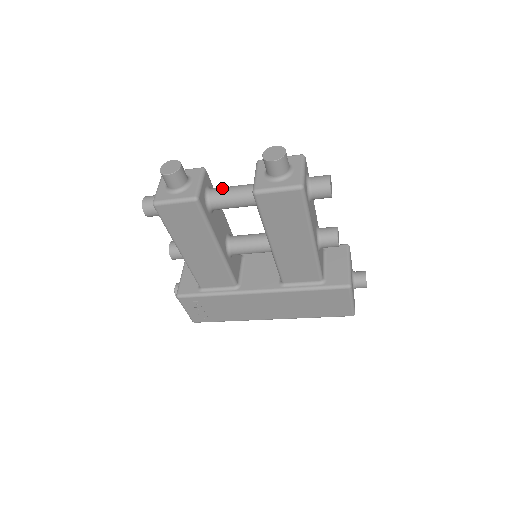
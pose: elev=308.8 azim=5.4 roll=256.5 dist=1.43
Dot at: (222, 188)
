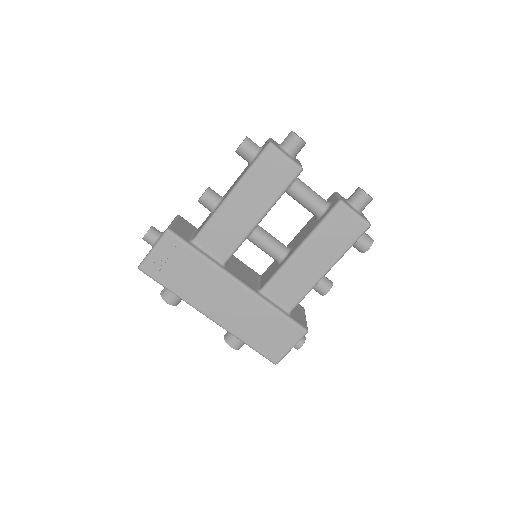
Dot at: occluded
